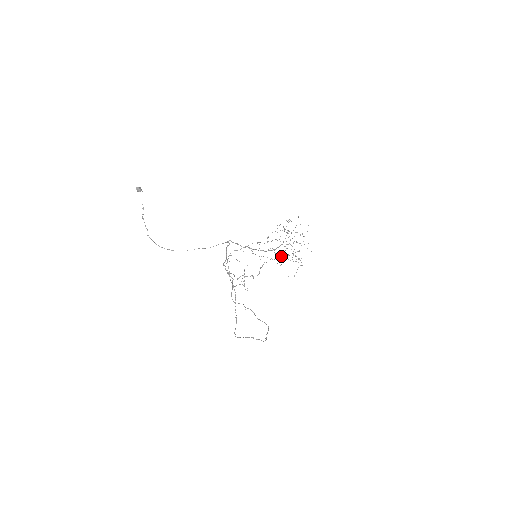
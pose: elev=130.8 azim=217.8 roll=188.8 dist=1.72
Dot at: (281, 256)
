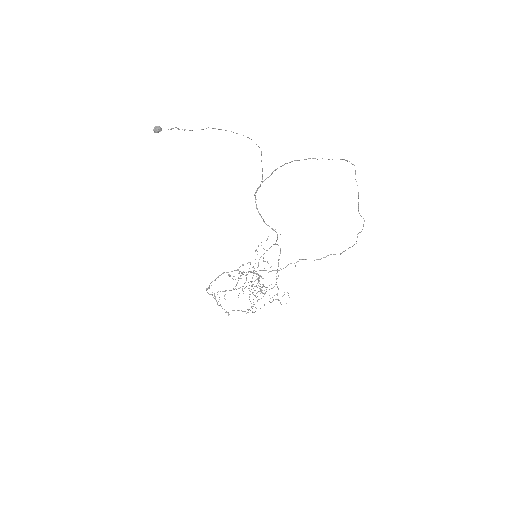
Dot at: occluded
